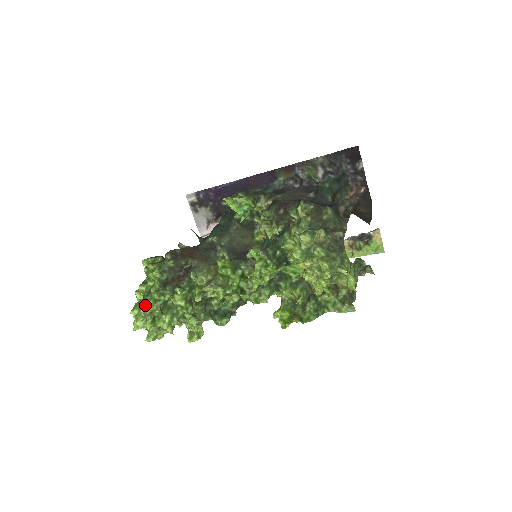
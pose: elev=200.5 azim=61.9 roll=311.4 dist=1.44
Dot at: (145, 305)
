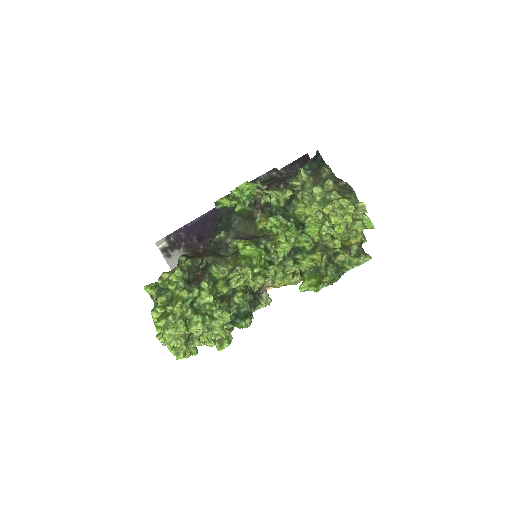
Dot at: (173, 309)
